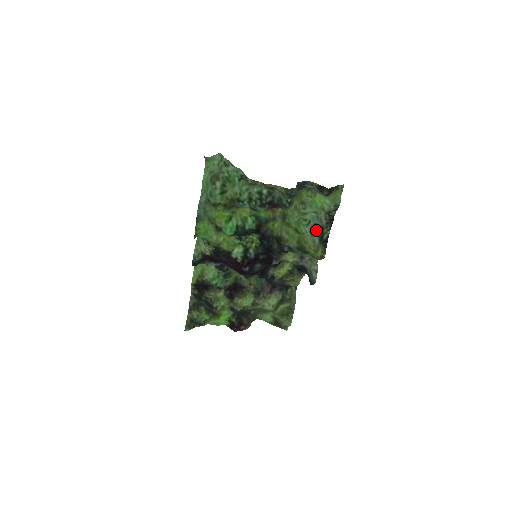
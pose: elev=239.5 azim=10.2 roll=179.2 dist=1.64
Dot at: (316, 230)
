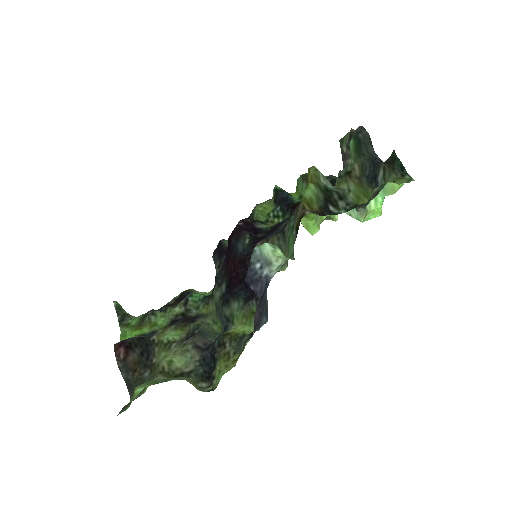
Dot at: (336, 189)
